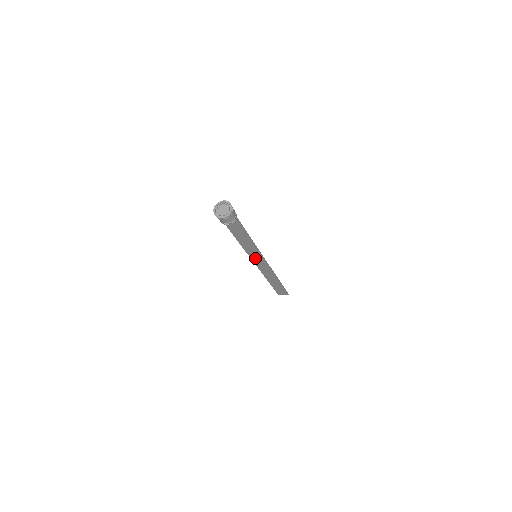
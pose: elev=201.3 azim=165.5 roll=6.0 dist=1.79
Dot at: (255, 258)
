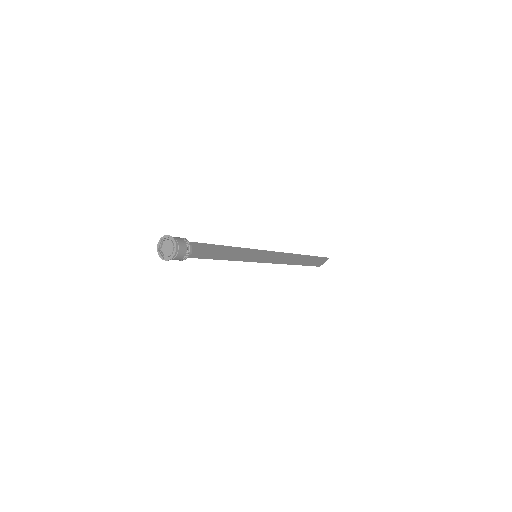
Dot at: (258, 258)
